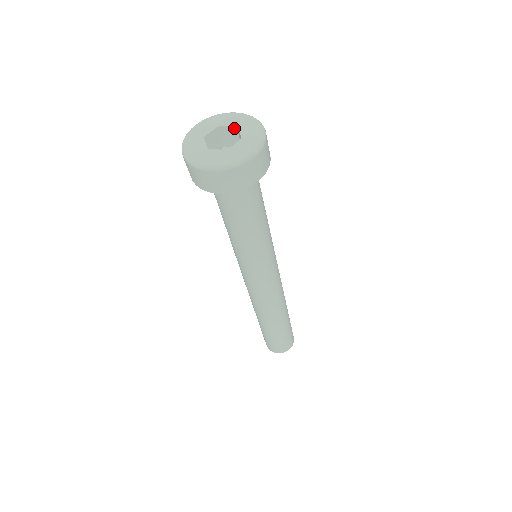
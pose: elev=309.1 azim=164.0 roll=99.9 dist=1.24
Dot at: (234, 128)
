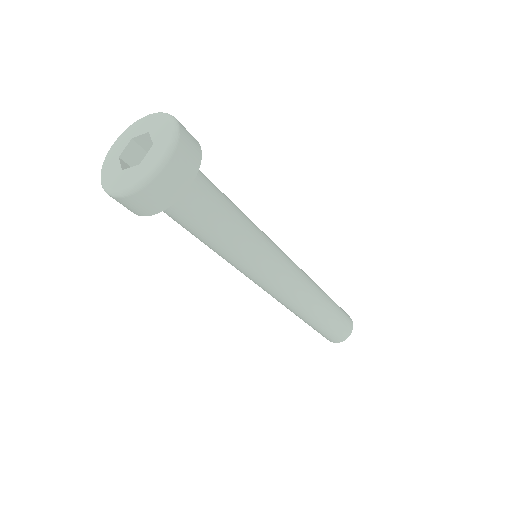
Dot at: (148, 134)
